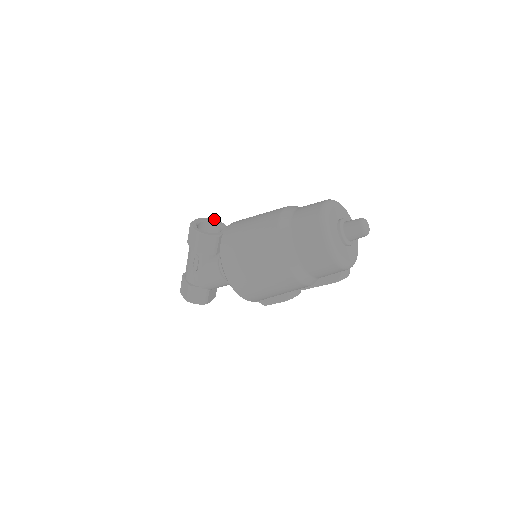
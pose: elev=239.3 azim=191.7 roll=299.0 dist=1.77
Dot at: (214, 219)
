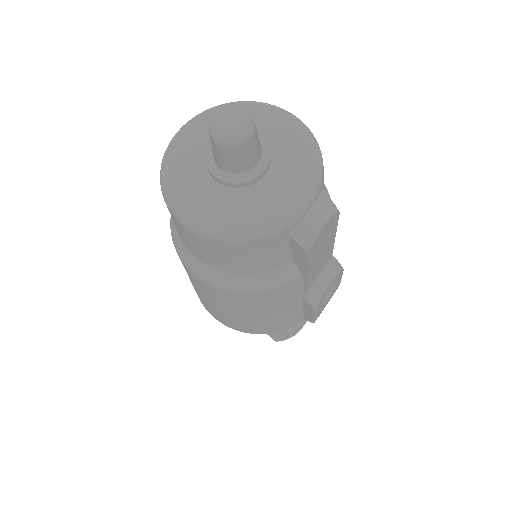
Dot at: occluded
